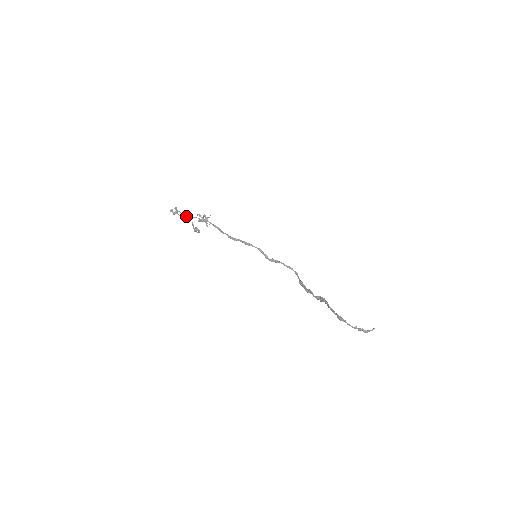
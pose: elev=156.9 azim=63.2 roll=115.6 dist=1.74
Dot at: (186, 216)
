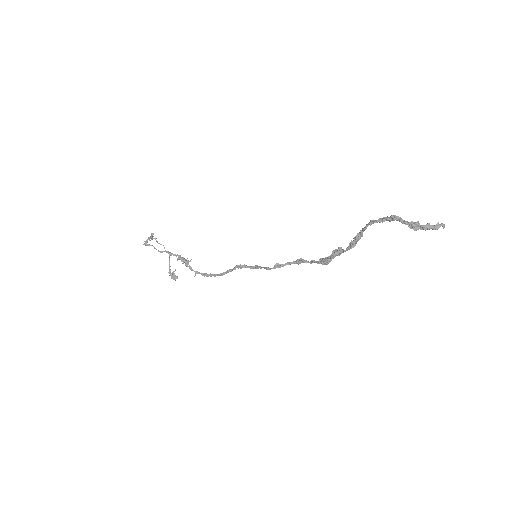
Dot at: (163, 251)
